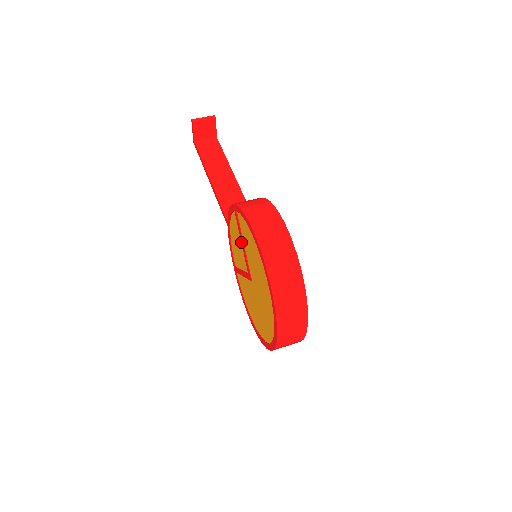
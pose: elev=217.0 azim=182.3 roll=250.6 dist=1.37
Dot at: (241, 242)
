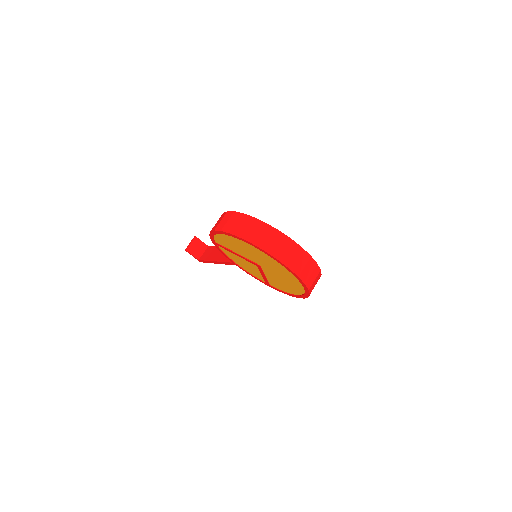
Dot at: occluded
